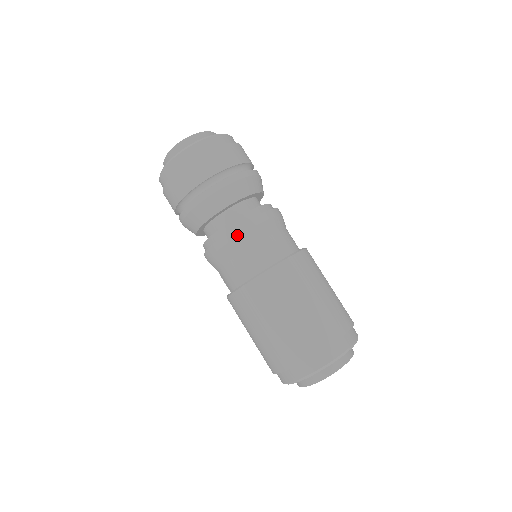
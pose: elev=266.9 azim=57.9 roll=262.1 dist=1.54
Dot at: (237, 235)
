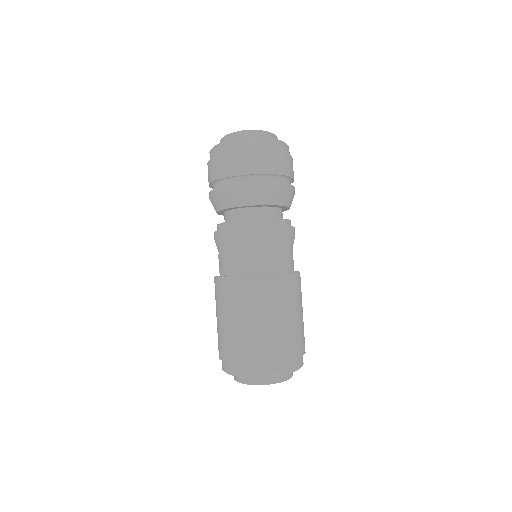
Dot at: (251, 233)
